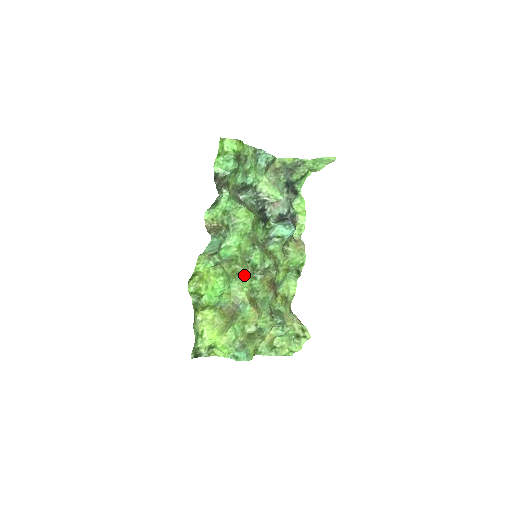
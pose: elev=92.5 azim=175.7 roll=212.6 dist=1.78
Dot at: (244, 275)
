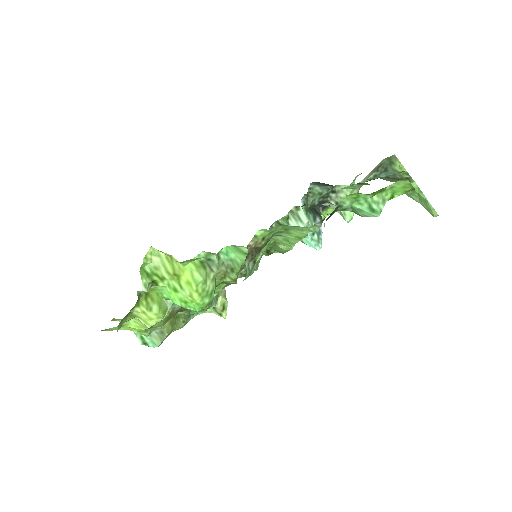
Dot at: occluded
